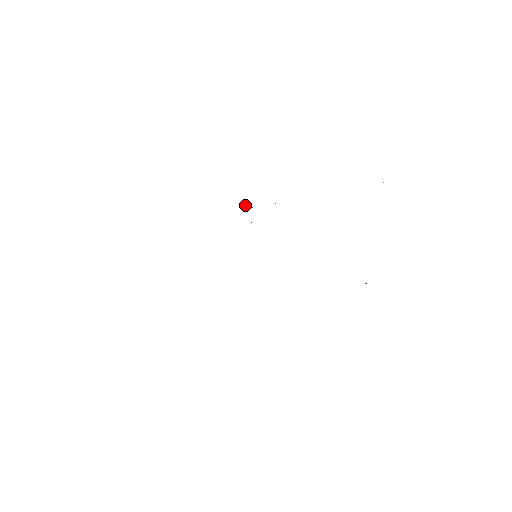
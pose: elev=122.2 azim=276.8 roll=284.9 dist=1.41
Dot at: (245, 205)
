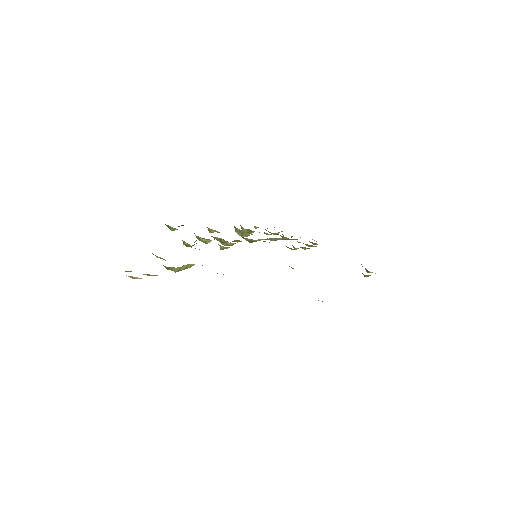
Dot at: occluded
